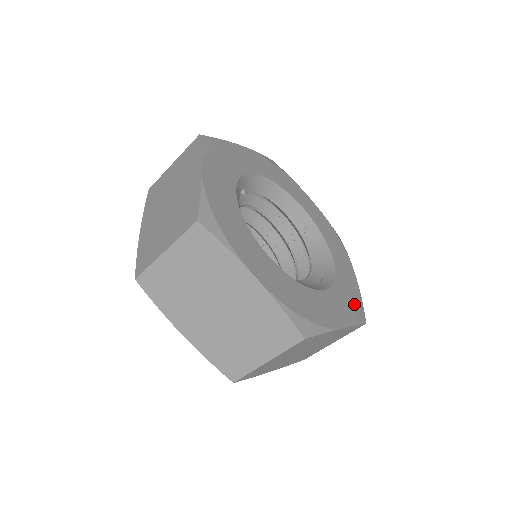
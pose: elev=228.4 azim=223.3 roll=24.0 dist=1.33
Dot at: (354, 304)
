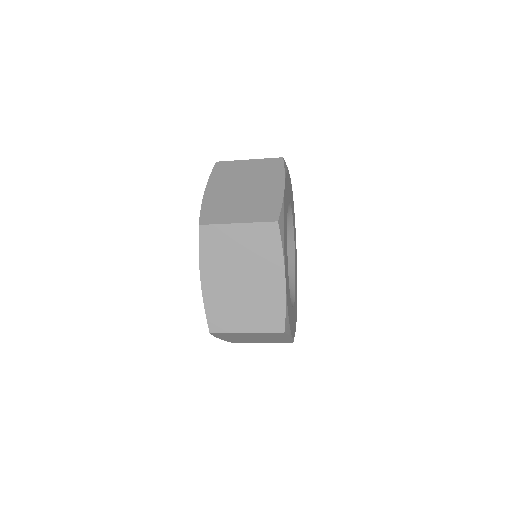
Dot at: (295, 326)
